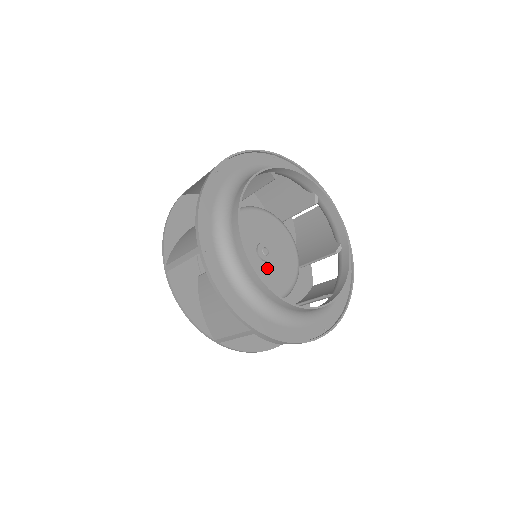
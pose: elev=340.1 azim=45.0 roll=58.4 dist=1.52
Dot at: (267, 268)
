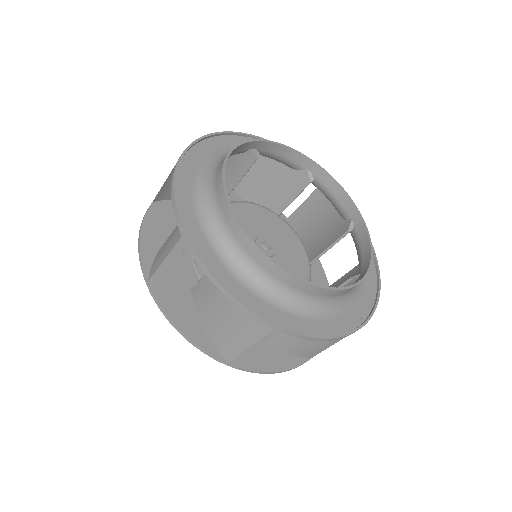
Dot at: occluded
